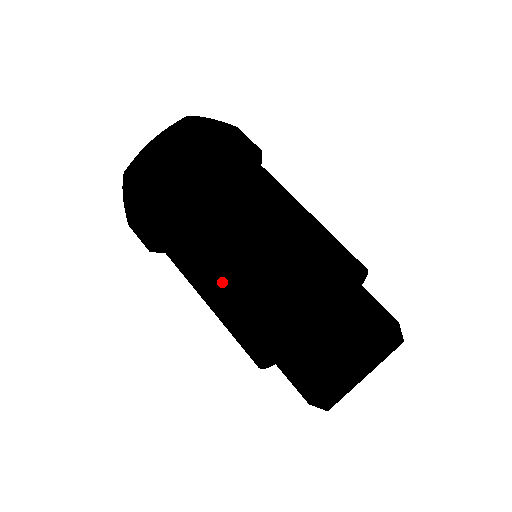
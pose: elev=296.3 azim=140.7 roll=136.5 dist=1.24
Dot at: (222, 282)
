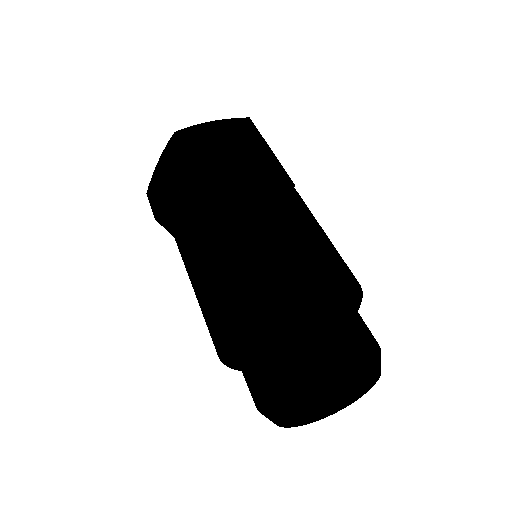
Dot at: (223, 238)
